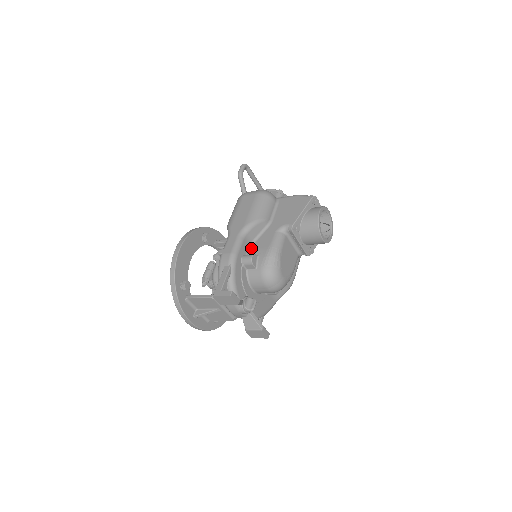
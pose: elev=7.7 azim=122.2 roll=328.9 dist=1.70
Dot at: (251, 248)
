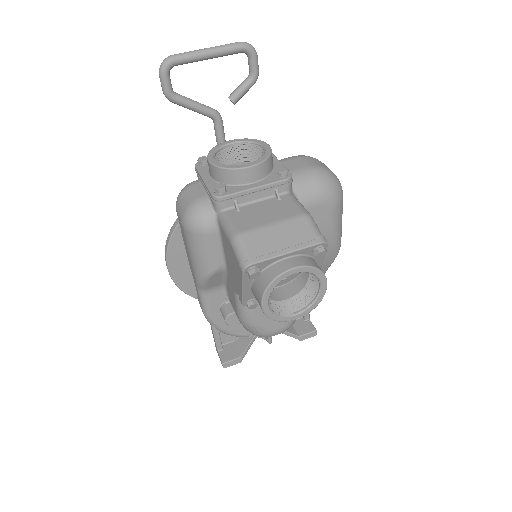
Dot at: (226, 292)
